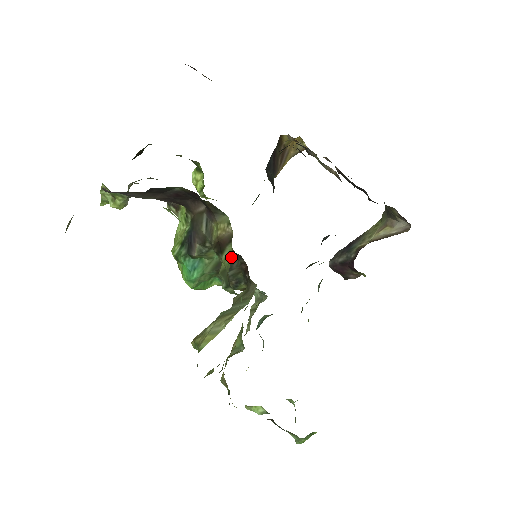
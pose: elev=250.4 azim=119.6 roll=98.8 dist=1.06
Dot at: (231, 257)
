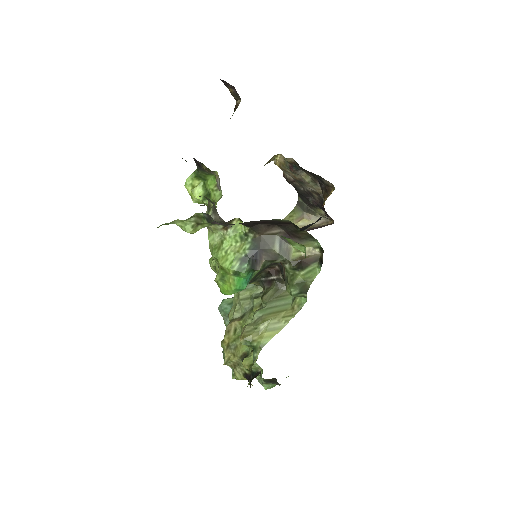
Dot at: (317, 273)
